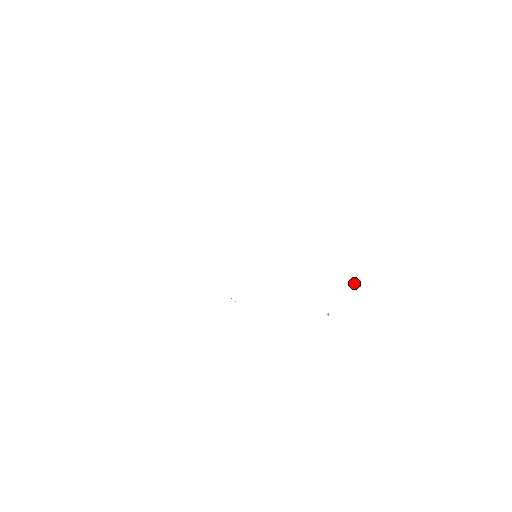
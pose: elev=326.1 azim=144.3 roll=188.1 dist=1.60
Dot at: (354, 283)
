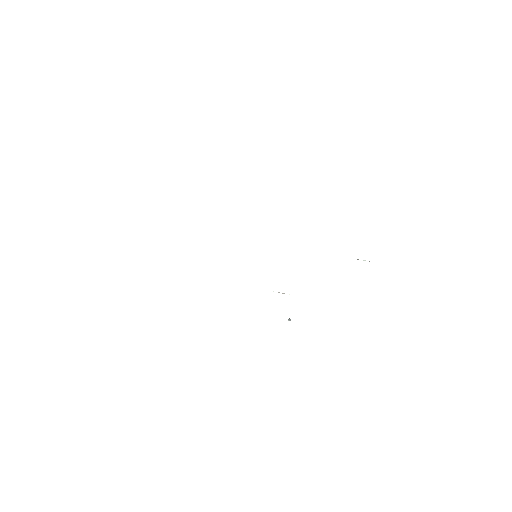
Dot at: (363, 260)
